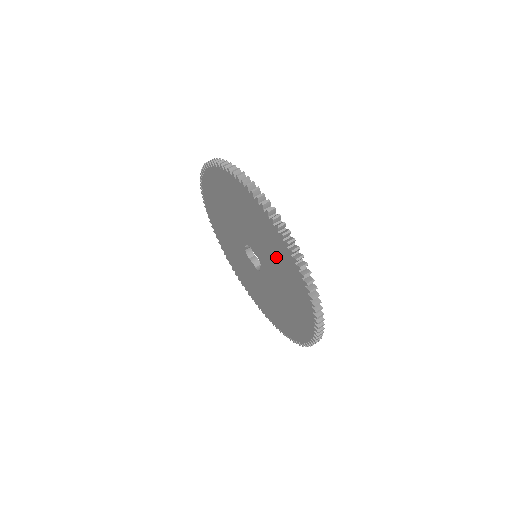
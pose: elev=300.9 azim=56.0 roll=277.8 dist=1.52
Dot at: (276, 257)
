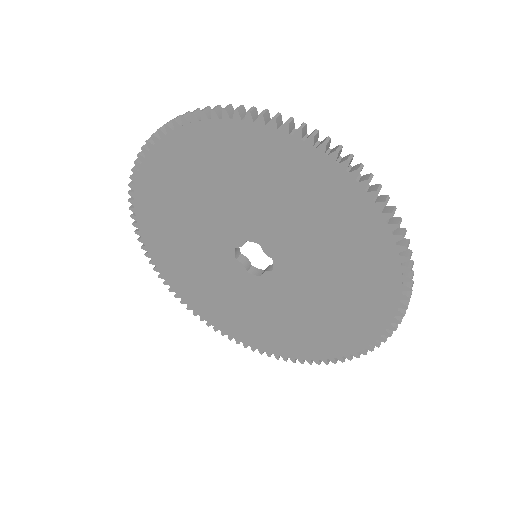
Dot at: (343, 263)
